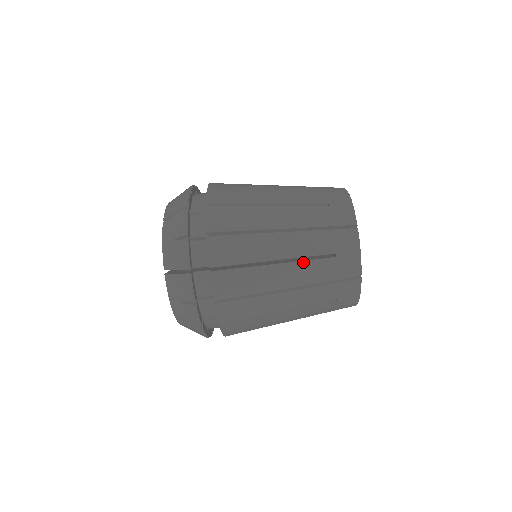
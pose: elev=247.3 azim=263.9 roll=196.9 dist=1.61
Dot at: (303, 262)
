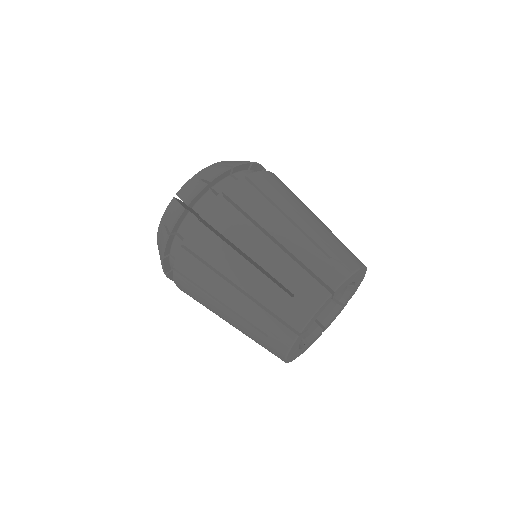
Dot at: (329, 229)
